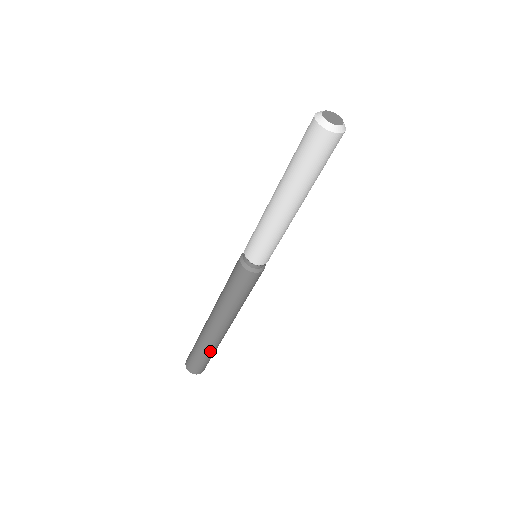
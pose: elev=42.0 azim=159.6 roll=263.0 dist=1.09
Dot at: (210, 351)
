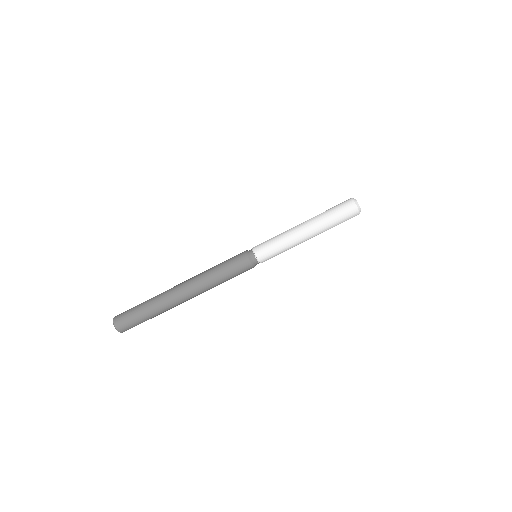
Dot at: (150, 304)
